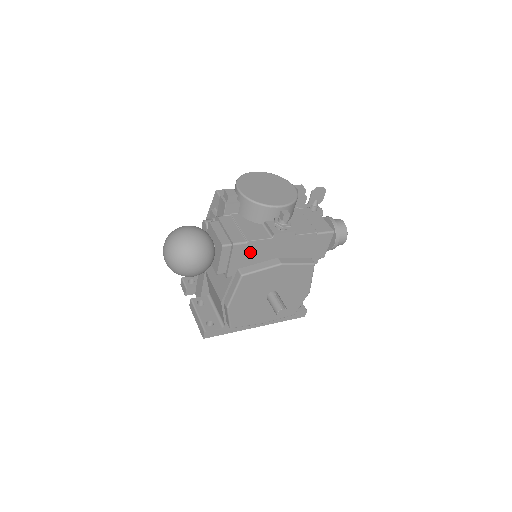
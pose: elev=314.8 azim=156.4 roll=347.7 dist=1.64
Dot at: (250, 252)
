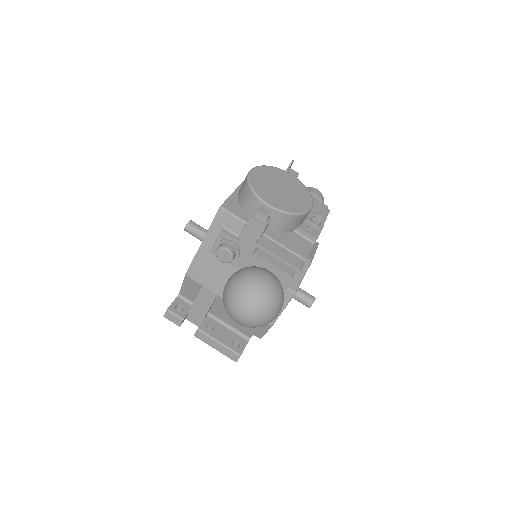
Dot at: occluded
